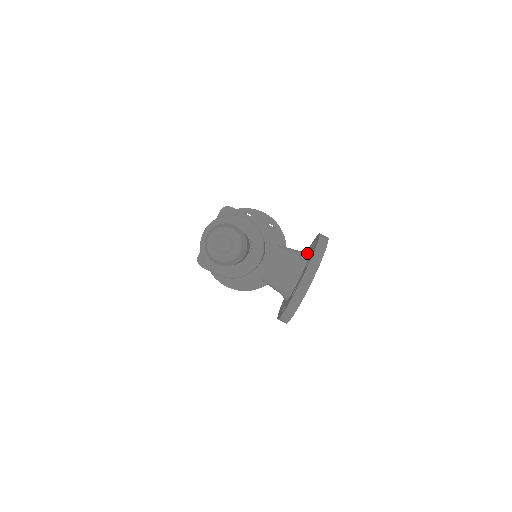
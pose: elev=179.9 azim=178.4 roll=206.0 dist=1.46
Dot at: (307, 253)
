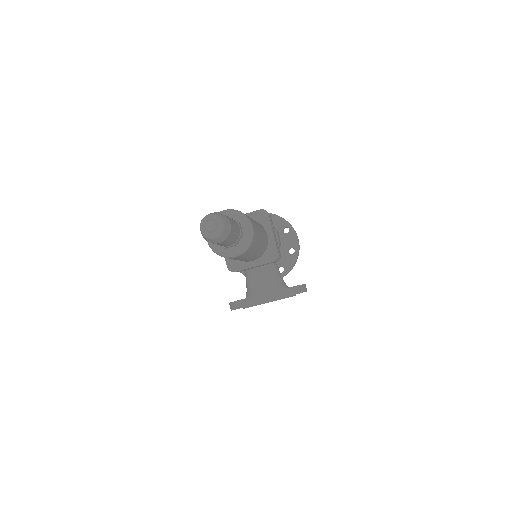
Dot at: (285, 286)
